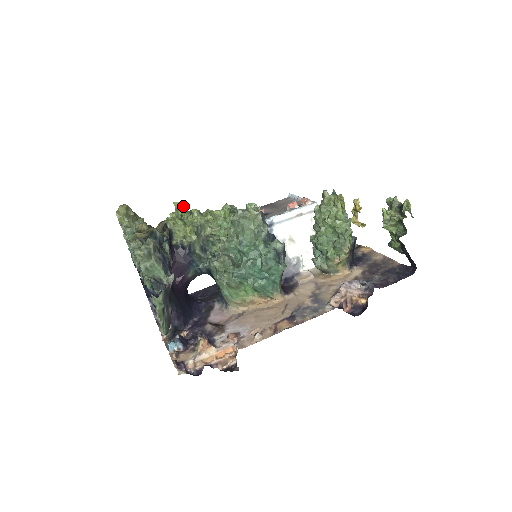
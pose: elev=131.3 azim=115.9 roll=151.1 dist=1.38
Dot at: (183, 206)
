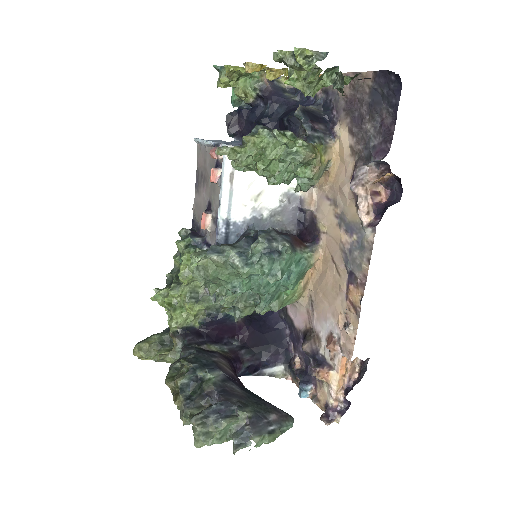
Dot at: (159, 293)
